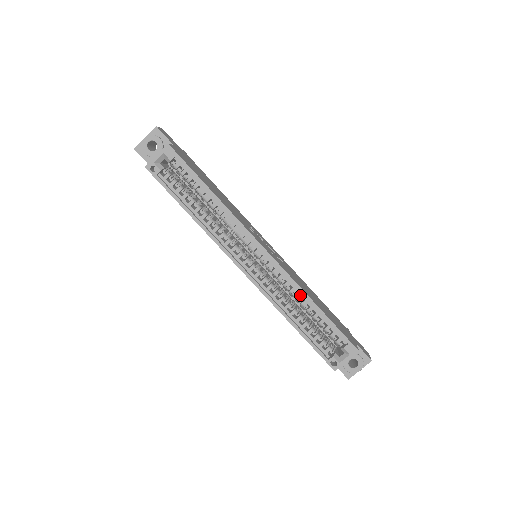
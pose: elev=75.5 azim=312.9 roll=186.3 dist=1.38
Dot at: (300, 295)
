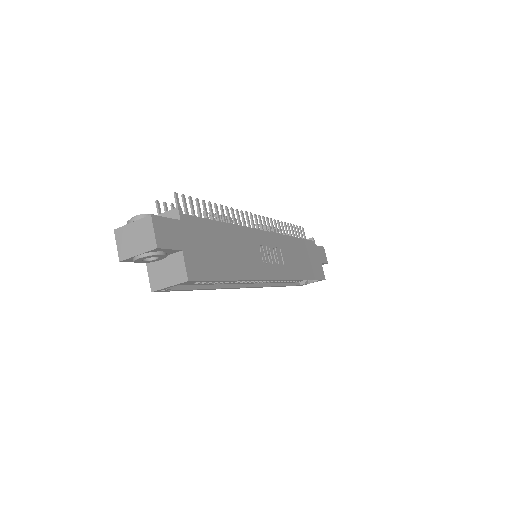
Dot at: occluded
